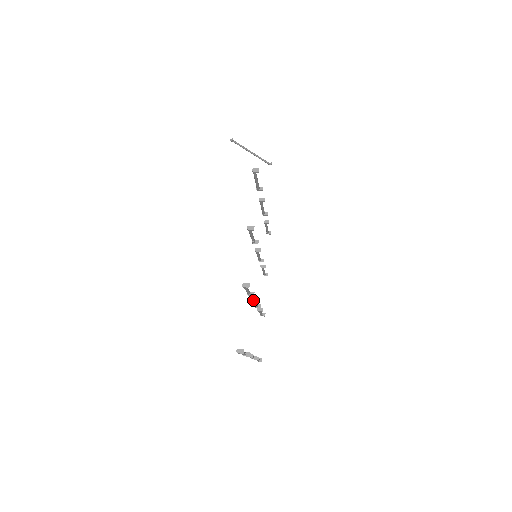
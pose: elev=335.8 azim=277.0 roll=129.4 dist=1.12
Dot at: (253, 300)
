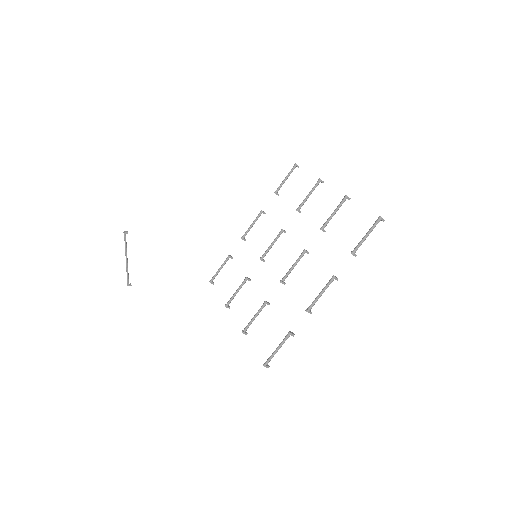
Dot at: occluded
